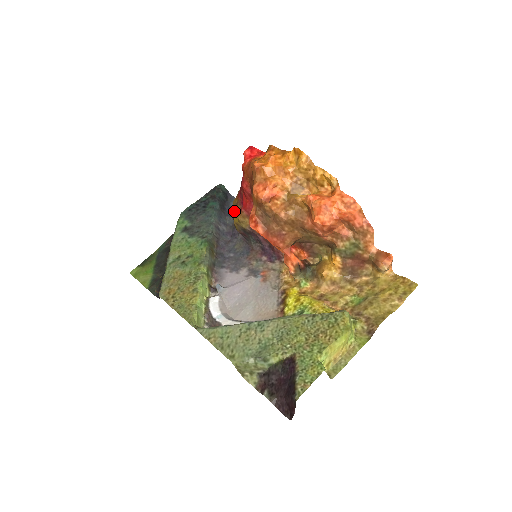
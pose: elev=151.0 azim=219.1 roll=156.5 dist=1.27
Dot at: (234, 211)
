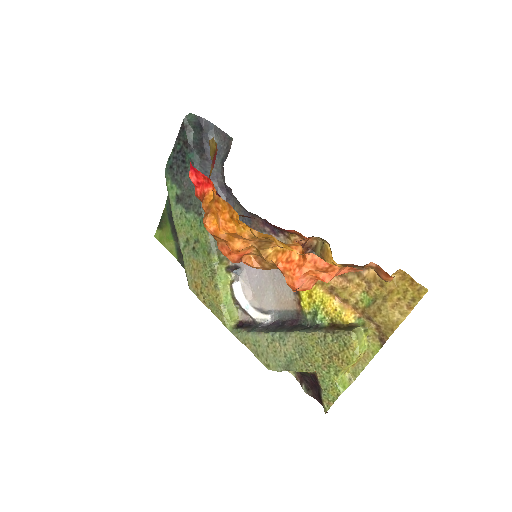
Dot at: occluded
